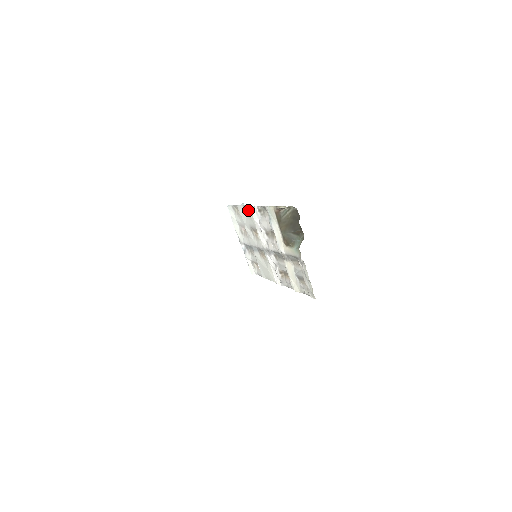
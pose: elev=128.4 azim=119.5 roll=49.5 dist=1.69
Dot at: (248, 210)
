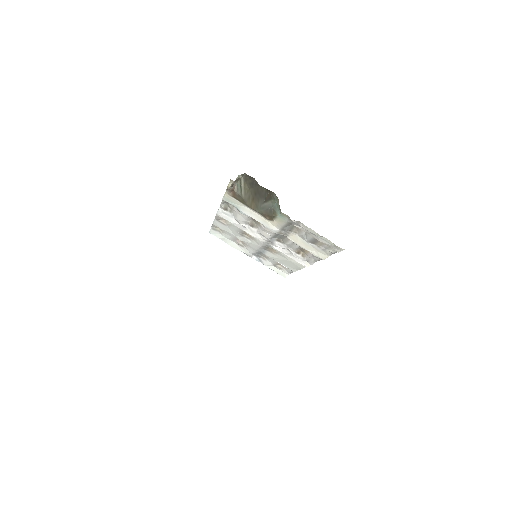
Dot at: (222, 219)
